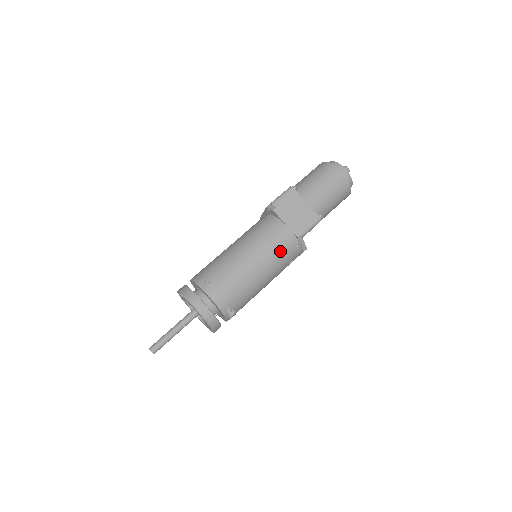
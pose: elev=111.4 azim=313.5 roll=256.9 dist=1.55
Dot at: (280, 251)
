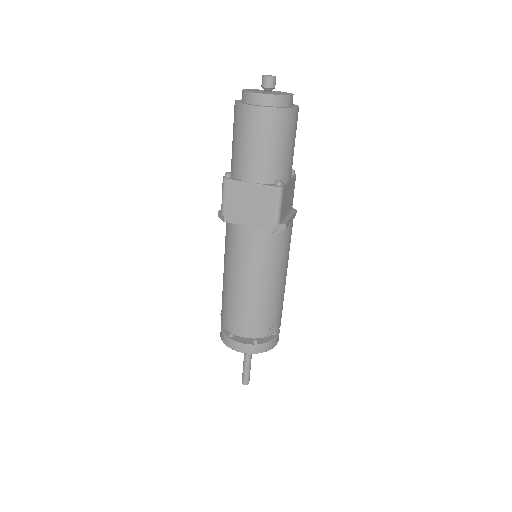
Dot at: occluded
